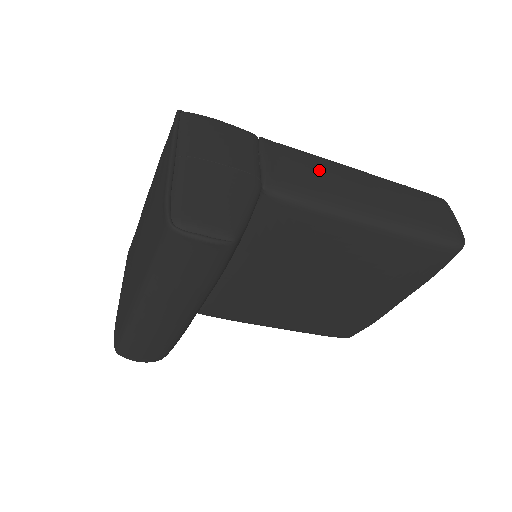
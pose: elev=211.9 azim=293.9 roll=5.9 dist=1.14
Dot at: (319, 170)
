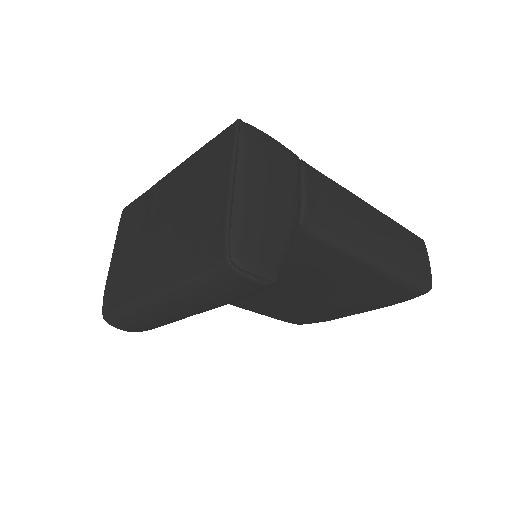
Dot at: (344, 206)
